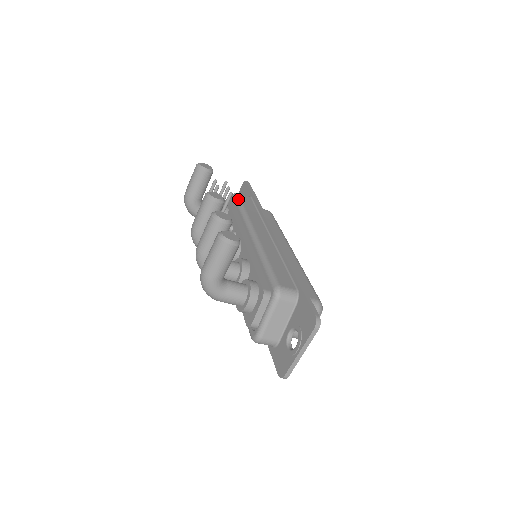
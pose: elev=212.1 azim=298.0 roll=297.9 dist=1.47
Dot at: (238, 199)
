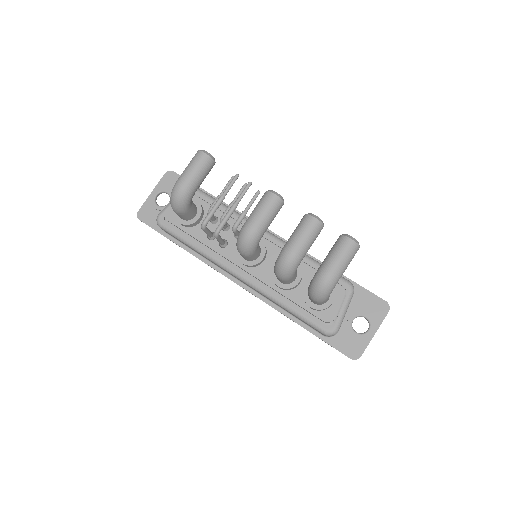
Dot at: (207, 194)
